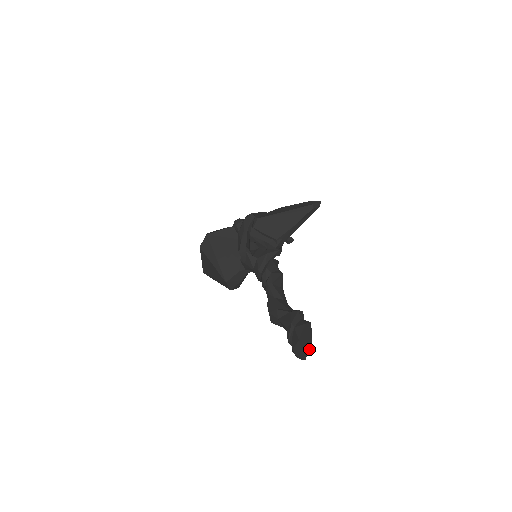
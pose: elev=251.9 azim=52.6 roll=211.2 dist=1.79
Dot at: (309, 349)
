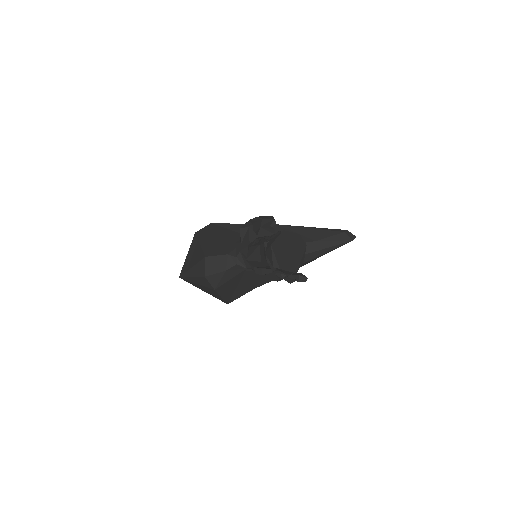
Dot at: (290, 270)
